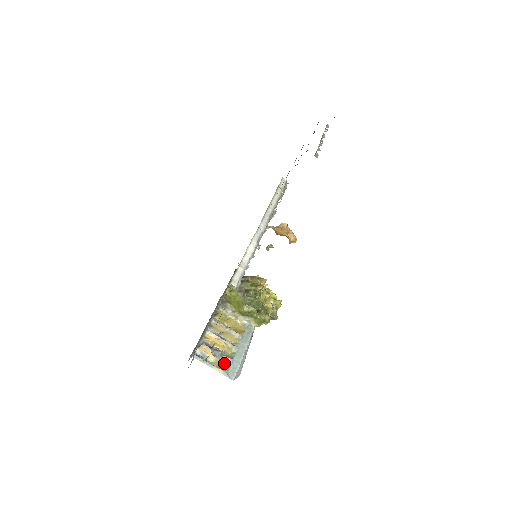
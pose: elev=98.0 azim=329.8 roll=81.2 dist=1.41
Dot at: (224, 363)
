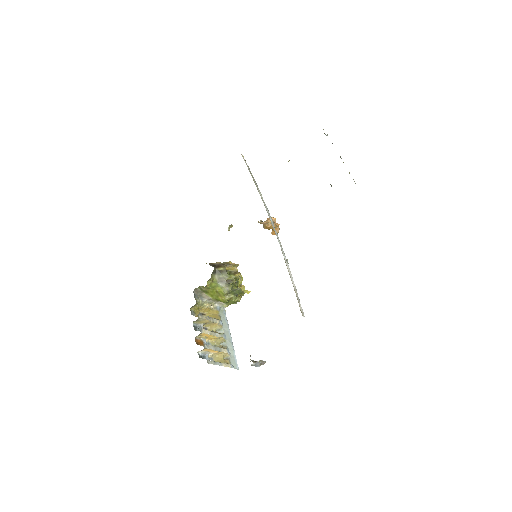
Dot at: (223, 355)
